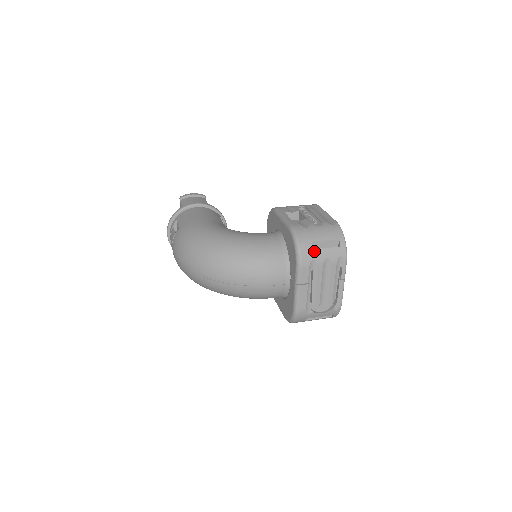
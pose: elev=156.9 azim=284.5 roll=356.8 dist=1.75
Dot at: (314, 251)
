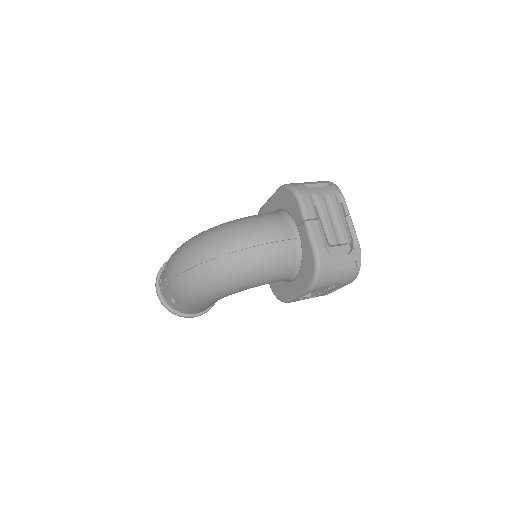
Dot at: (309, 189)
